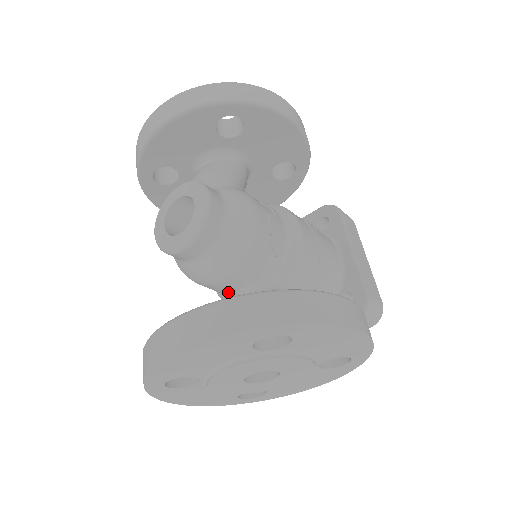
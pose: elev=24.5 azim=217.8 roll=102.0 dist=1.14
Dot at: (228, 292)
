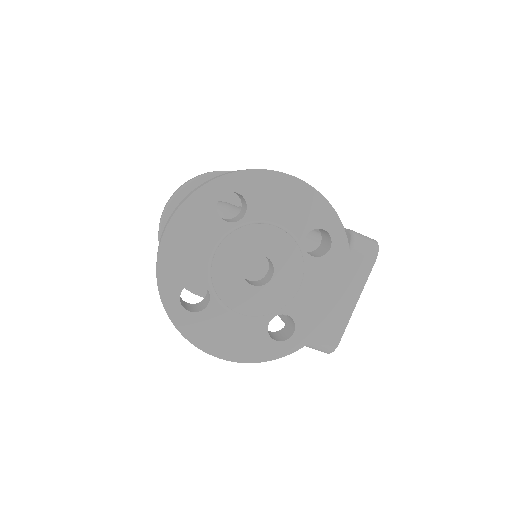
Dot at: occluded
